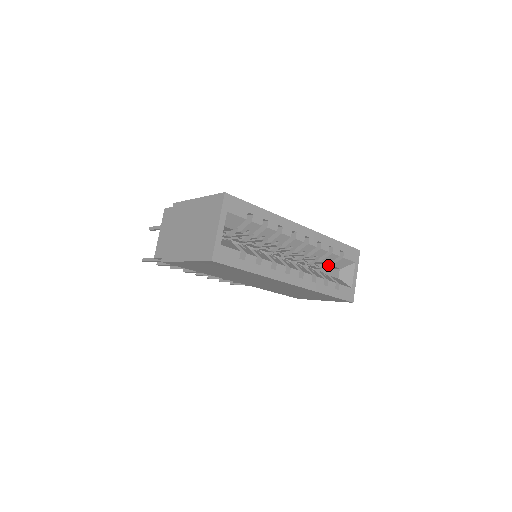
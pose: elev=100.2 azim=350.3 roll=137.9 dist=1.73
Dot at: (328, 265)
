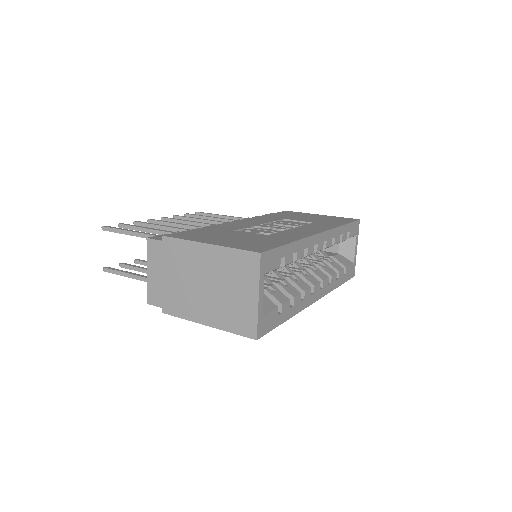
Dot at: occluded
